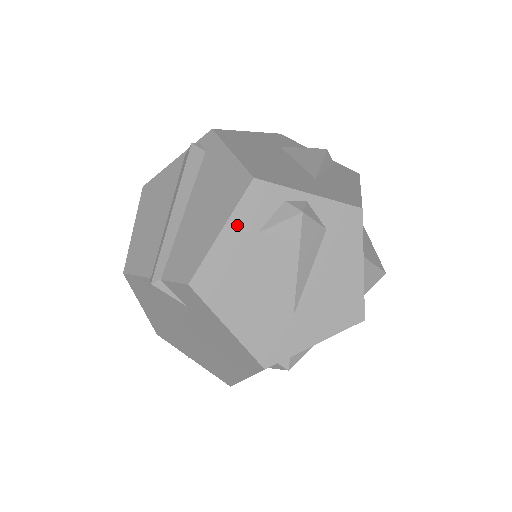
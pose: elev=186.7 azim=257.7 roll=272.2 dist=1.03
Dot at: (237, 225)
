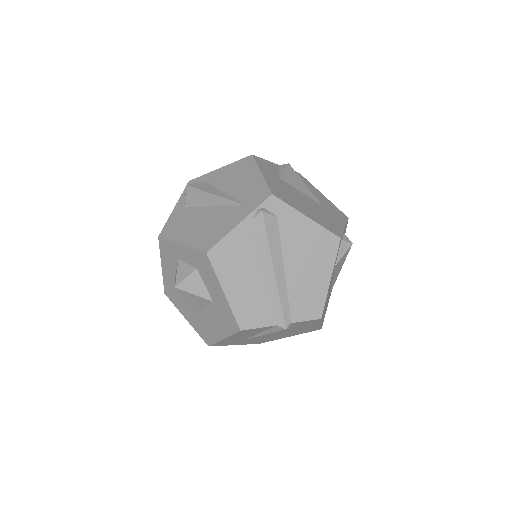
Dot at: occluded
